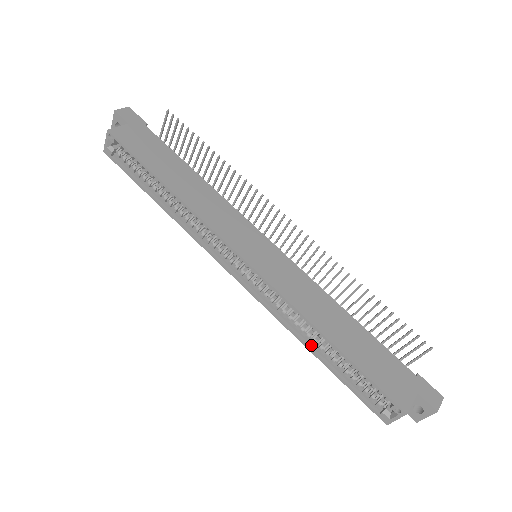
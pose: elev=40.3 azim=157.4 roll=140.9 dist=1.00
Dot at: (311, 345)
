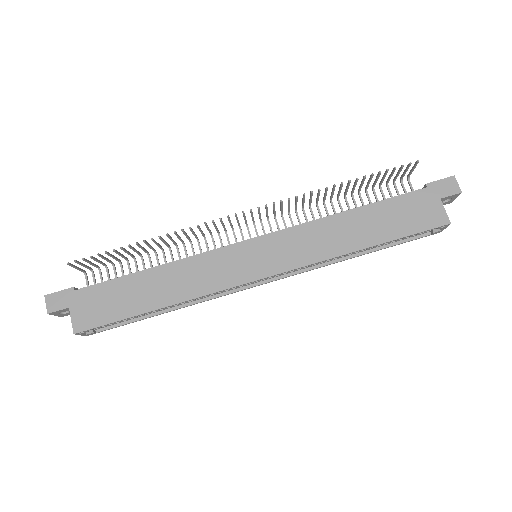
Dot at: (353, 254)
